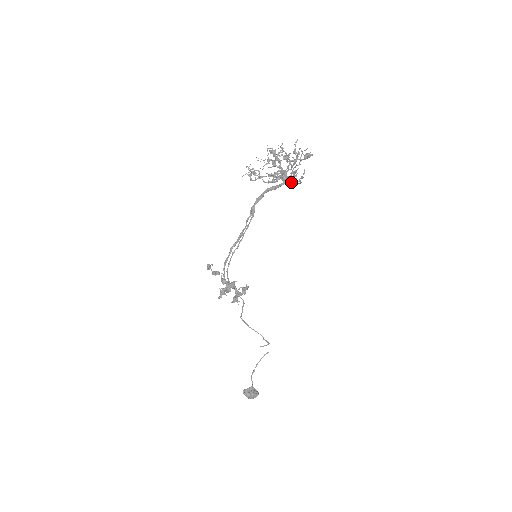
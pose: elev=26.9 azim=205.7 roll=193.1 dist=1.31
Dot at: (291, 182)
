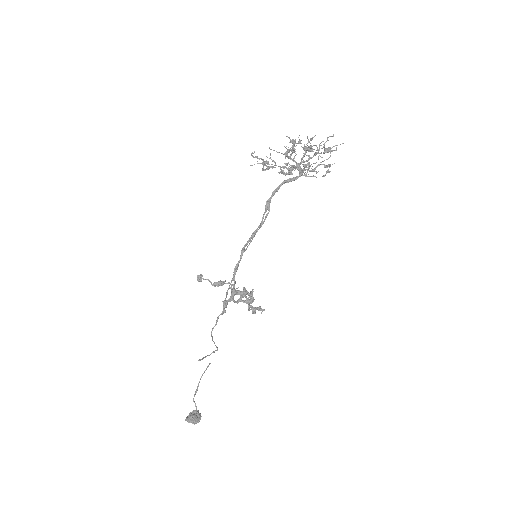
Dot at: (304, 175)
